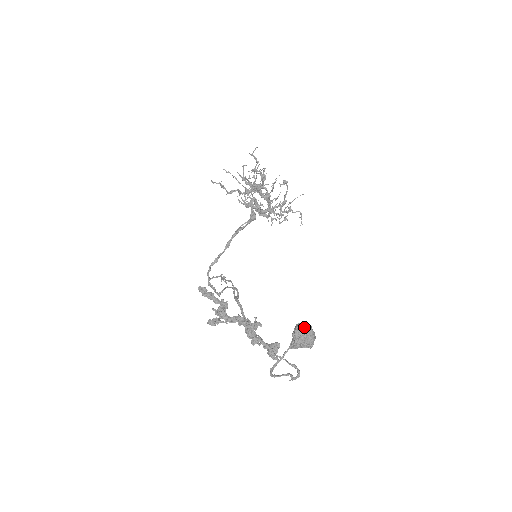
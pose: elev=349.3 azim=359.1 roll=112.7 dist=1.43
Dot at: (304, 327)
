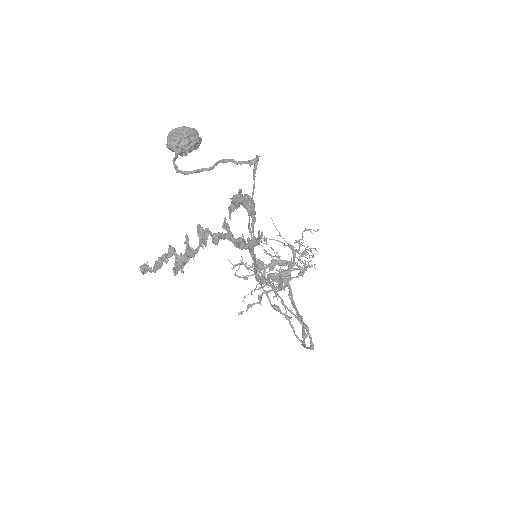
Dot at: occluded
